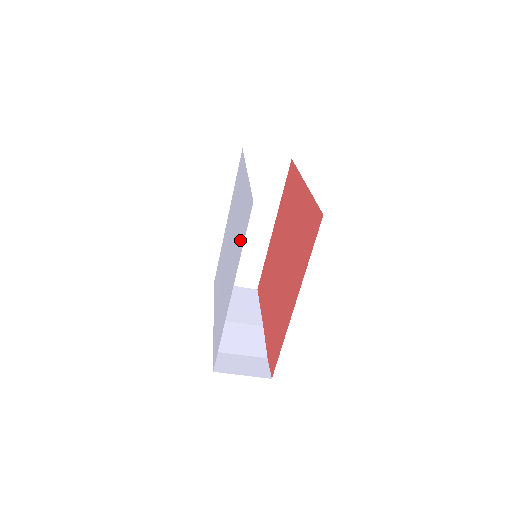
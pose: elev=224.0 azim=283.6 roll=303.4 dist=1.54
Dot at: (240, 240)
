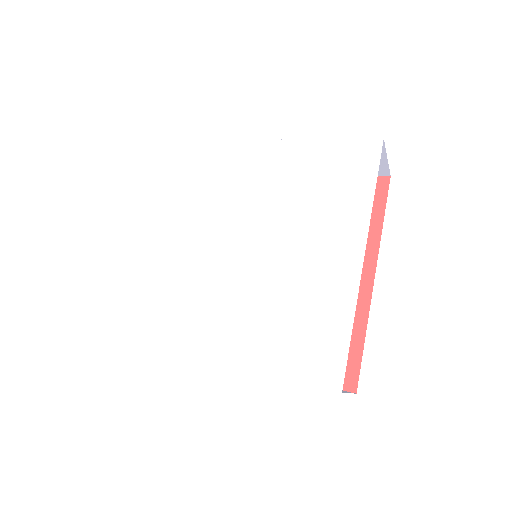
Dot at: (281, 344)
